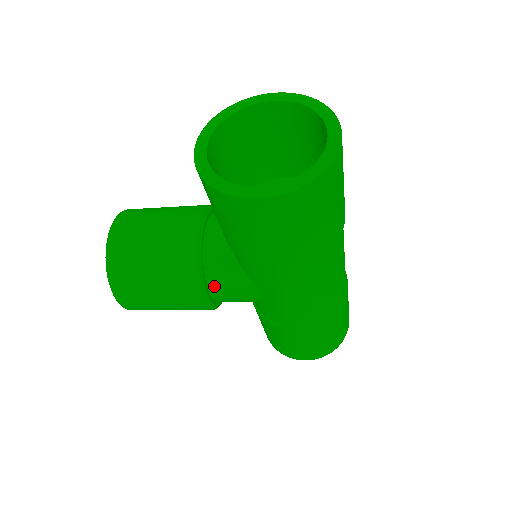
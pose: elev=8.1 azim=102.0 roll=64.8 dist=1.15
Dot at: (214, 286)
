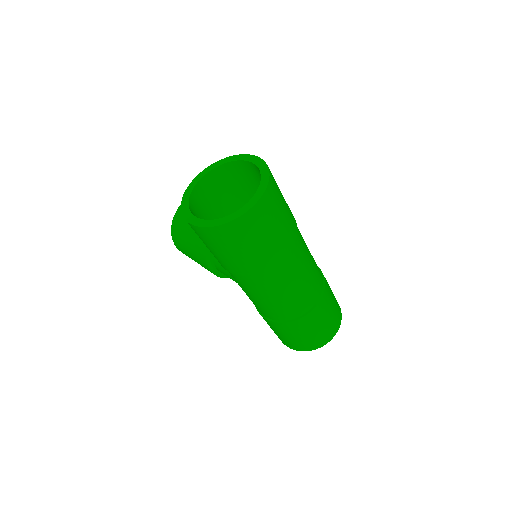
Dot at: (216, 263)
